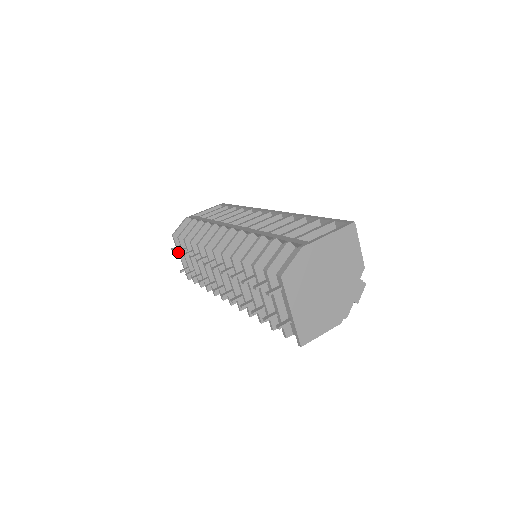
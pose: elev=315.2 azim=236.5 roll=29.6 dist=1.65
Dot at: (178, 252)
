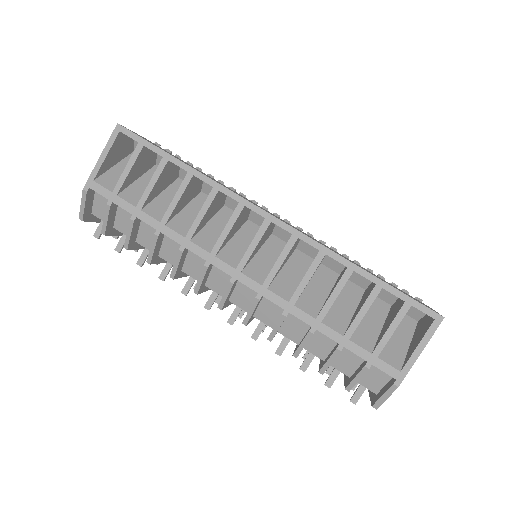
Dot at: occluded
